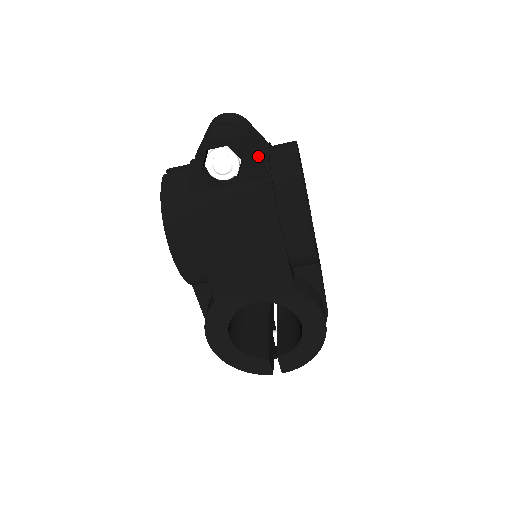
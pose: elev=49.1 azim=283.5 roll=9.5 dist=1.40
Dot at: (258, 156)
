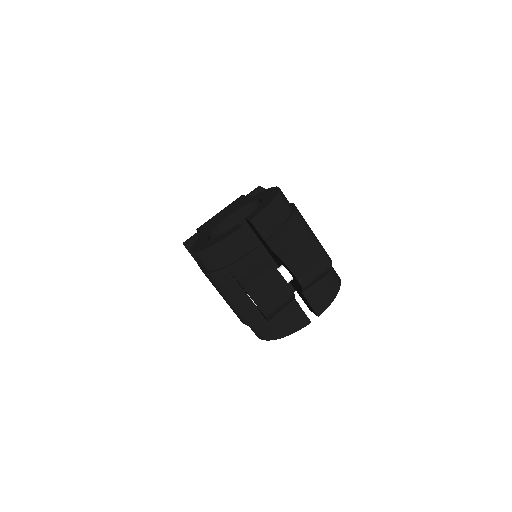
Dot at: occluded
